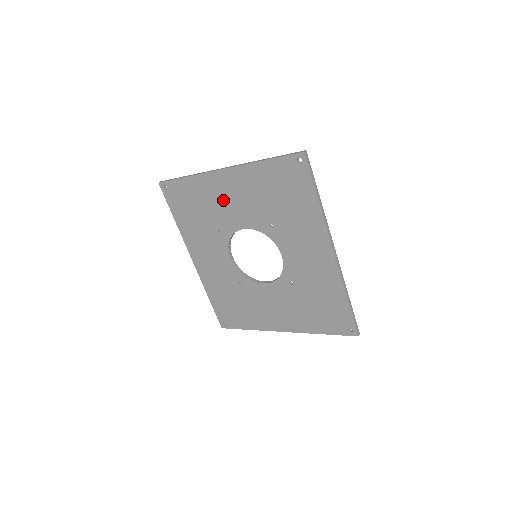
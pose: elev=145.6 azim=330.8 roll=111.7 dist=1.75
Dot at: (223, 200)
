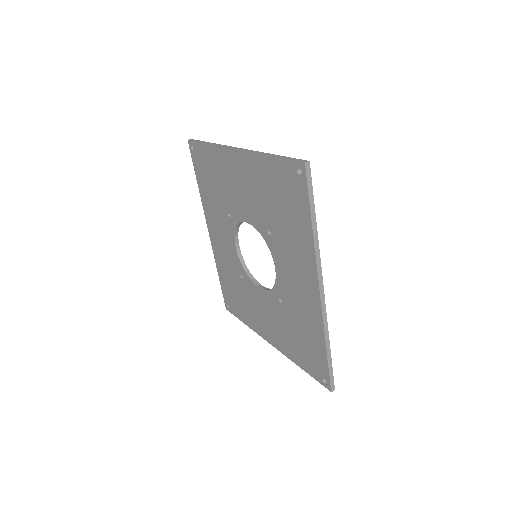
Dot at: (233, 183)
